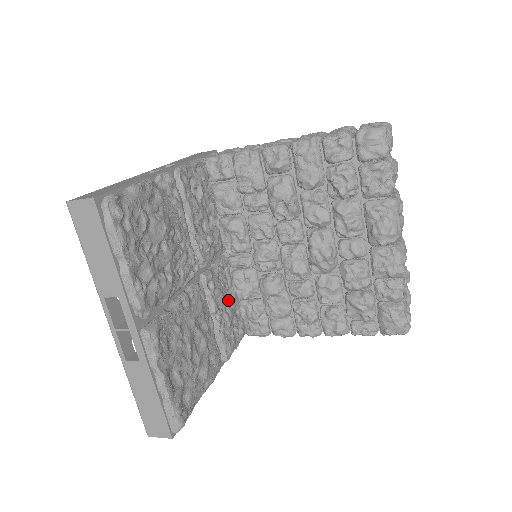
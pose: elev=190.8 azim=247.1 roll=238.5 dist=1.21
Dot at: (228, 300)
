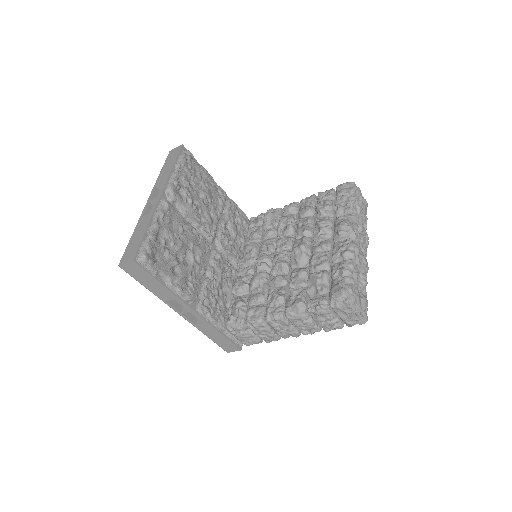
Dot at: (224, 290)
